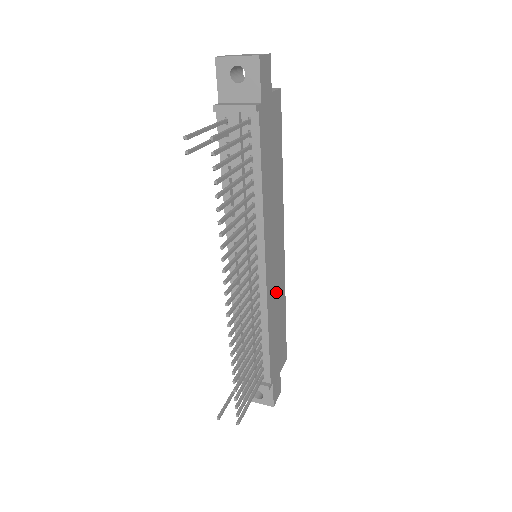
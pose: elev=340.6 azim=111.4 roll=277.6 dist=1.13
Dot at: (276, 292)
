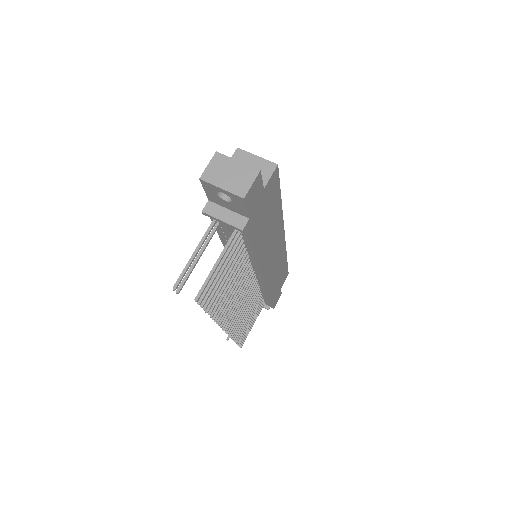
Dot at: (275, 268)
